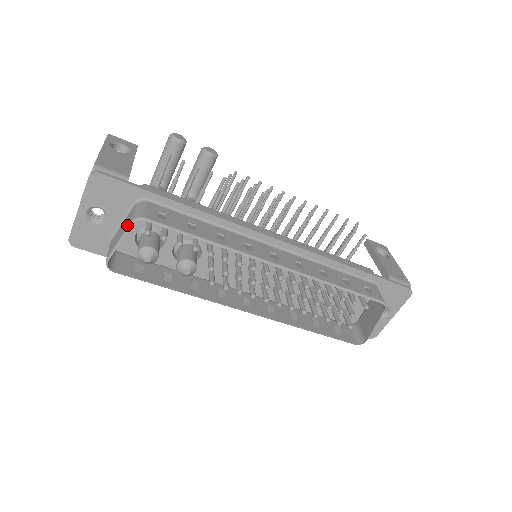
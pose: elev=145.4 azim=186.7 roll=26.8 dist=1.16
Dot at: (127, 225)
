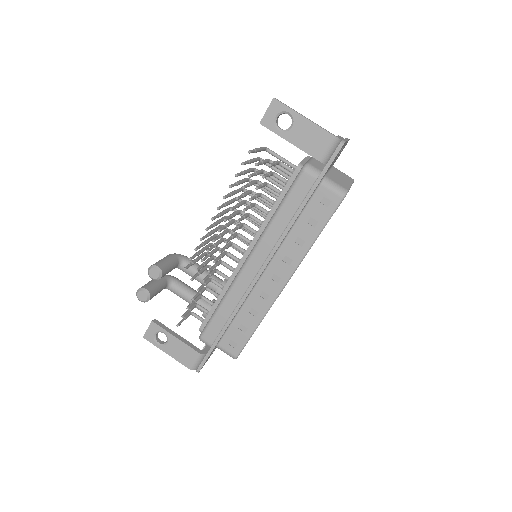
Dot at: occluded
